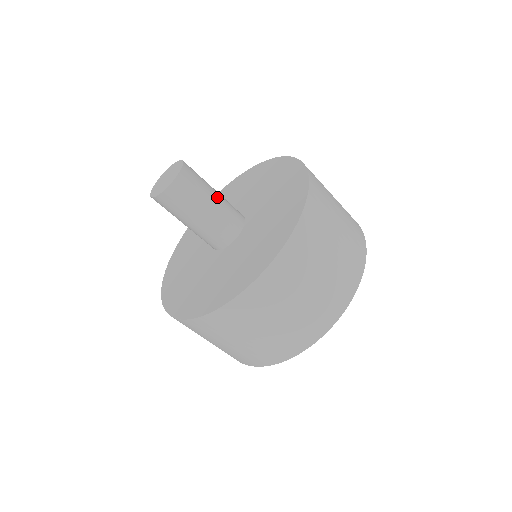
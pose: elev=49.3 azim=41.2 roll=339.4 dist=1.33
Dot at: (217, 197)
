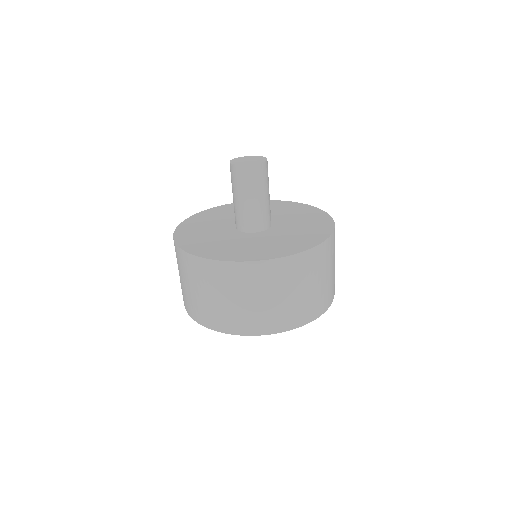
Dot at: occluded
